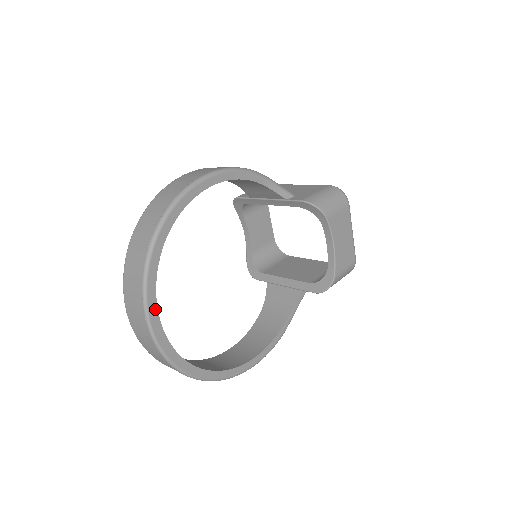
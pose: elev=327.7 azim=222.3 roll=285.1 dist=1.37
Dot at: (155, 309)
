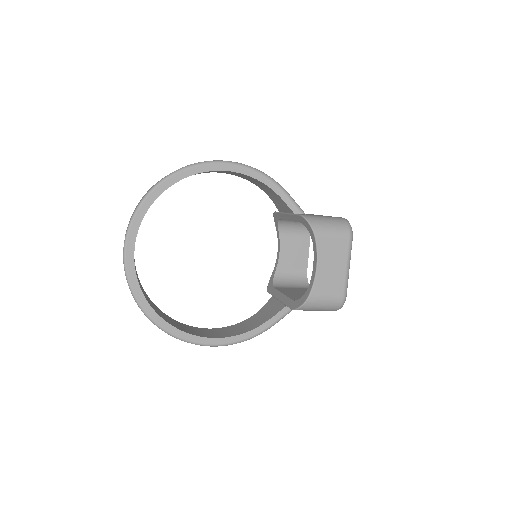
Dot at: (134, 238)
